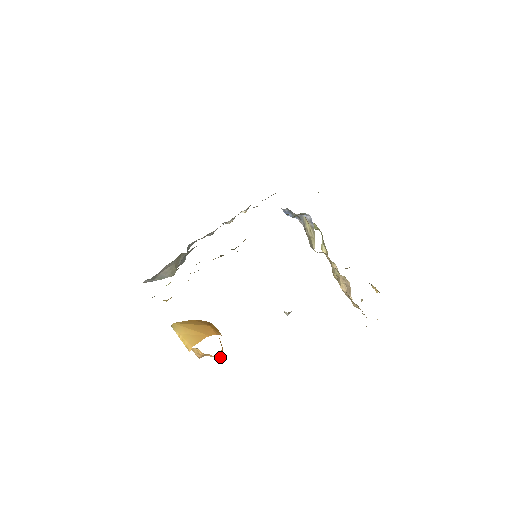
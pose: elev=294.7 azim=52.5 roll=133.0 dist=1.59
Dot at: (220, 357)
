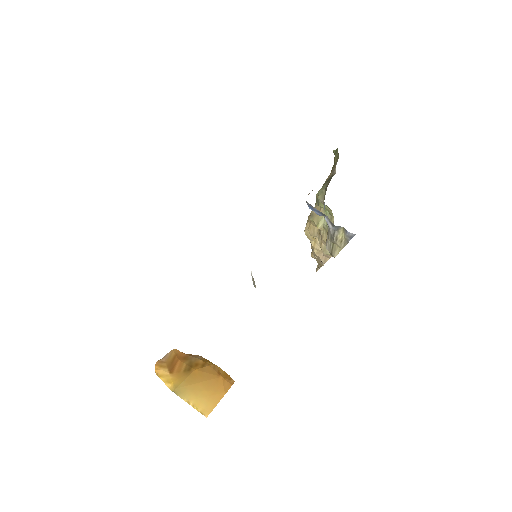
Dot at: occluded
